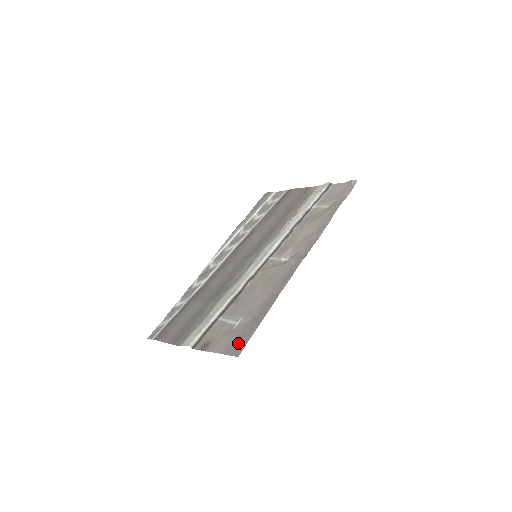
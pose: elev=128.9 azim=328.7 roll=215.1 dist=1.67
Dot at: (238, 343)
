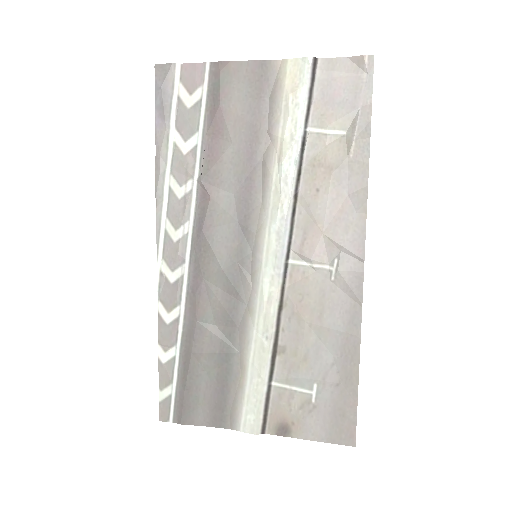
Dot at: (341, 427)
